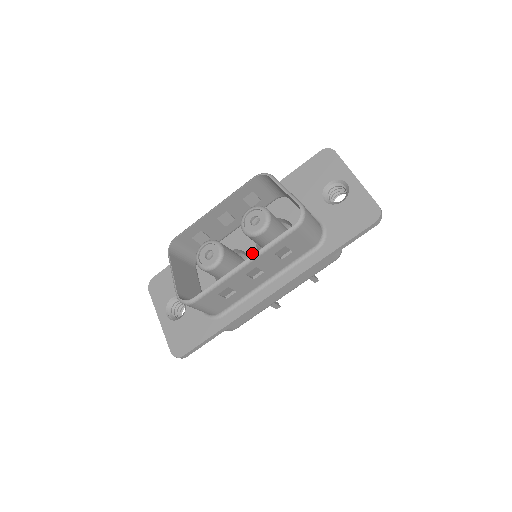
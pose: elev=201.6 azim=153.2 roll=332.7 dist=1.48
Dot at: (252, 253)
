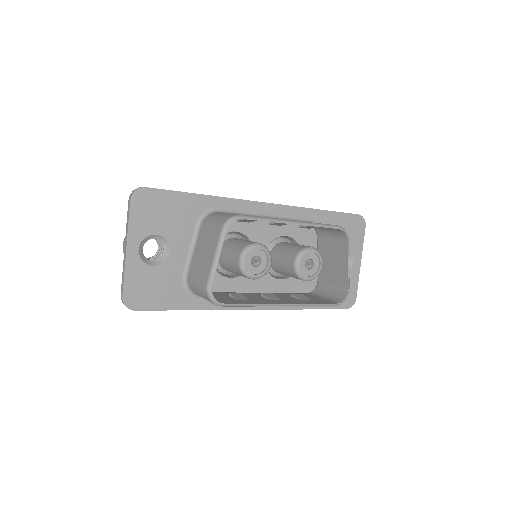
Dot at: occluded
